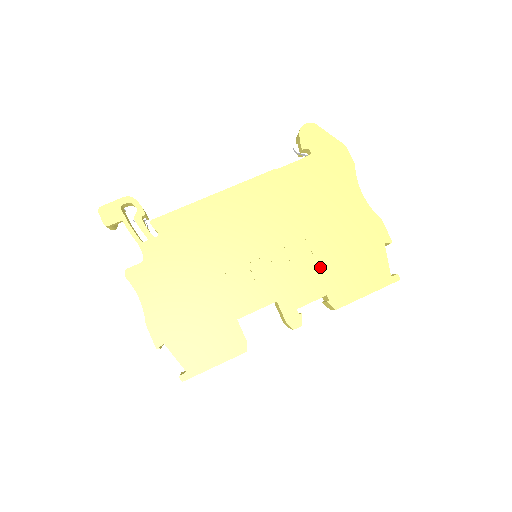
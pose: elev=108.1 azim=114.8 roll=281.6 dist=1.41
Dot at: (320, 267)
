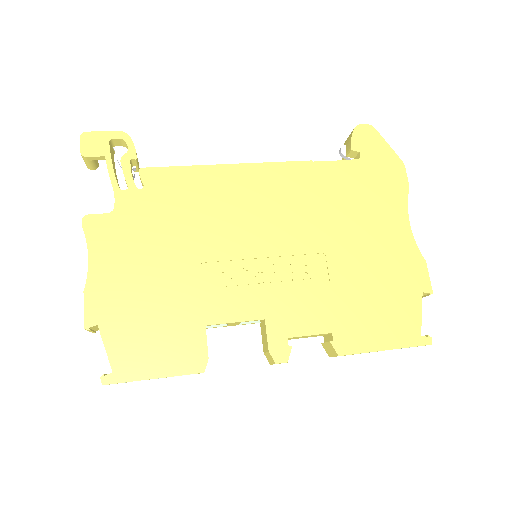
Dot at: (333, 294)
